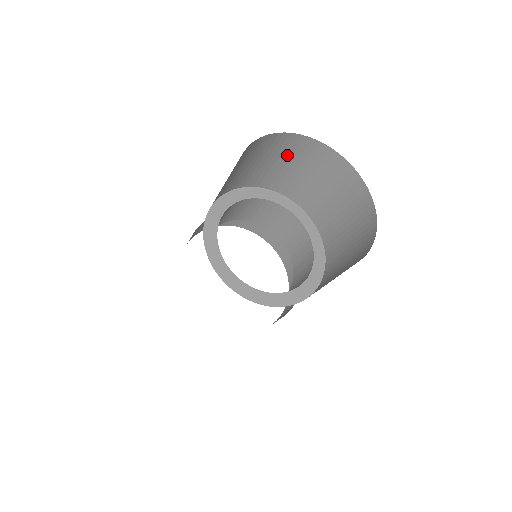
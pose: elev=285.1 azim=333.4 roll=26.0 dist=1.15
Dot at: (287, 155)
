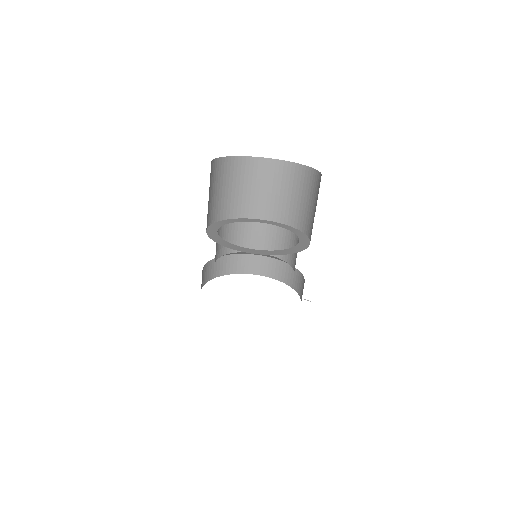
Dot at: (218, 181)
